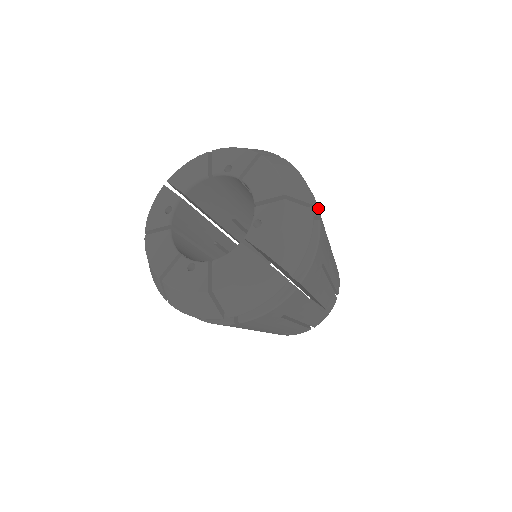
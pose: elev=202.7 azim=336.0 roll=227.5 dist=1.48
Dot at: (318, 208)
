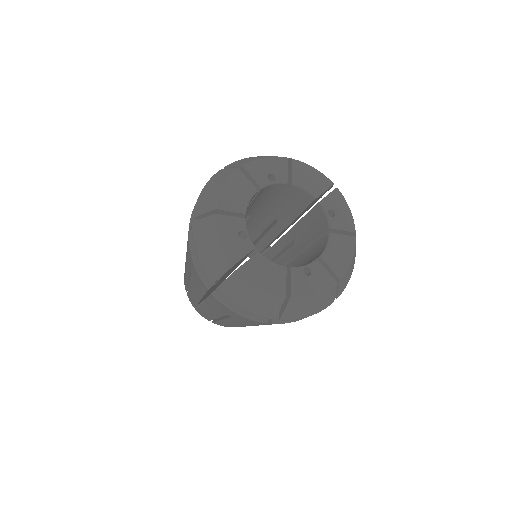
Dot at: occluded
